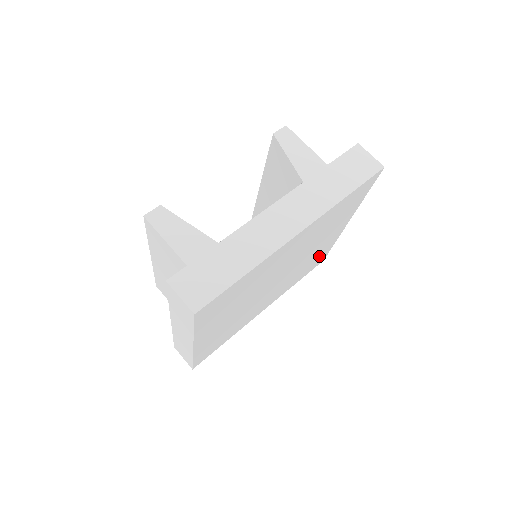
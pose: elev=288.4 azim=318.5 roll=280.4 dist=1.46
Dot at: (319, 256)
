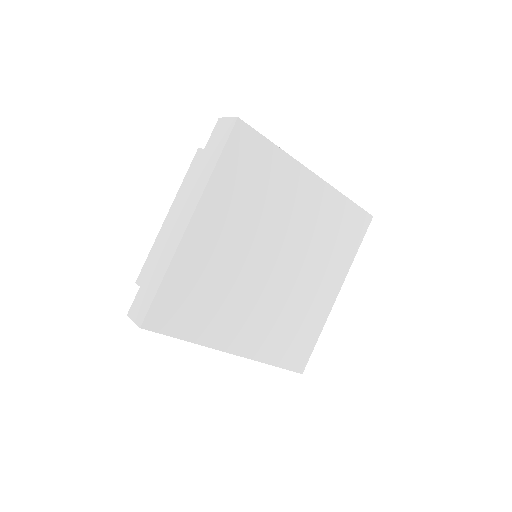
Dot at: (304, 332)
